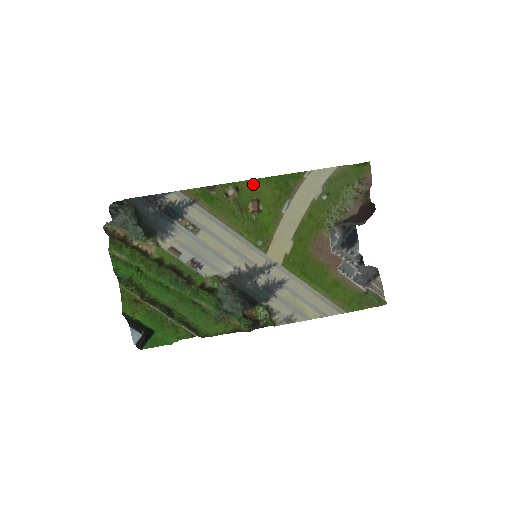
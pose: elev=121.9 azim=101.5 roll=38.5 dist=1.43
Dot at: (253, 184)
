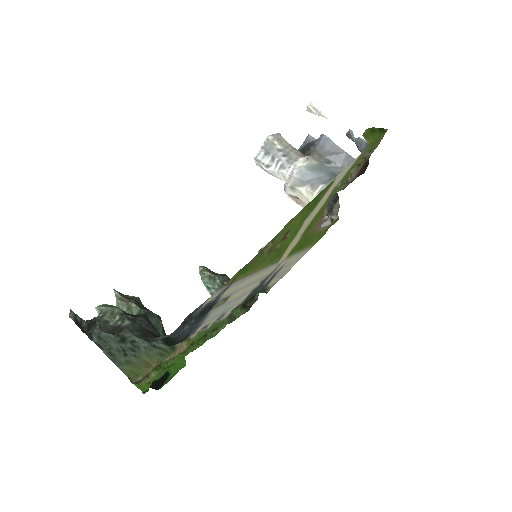
Dot at: (289, 224)
